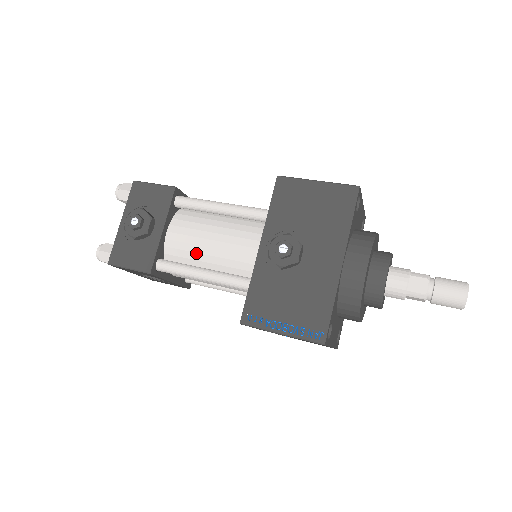
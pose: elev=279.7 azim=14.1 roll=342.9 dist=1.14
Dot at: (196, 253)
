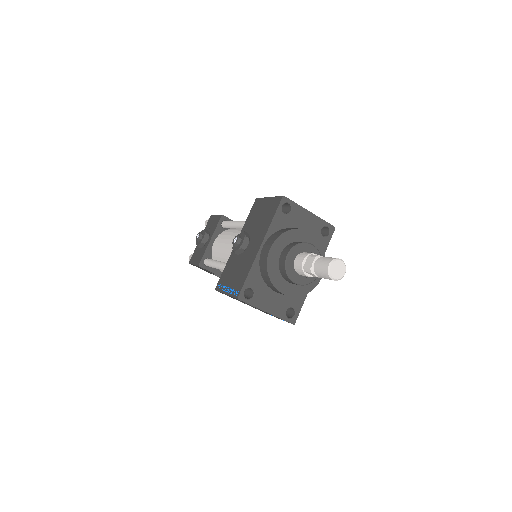
Dot at: (220, 253)
